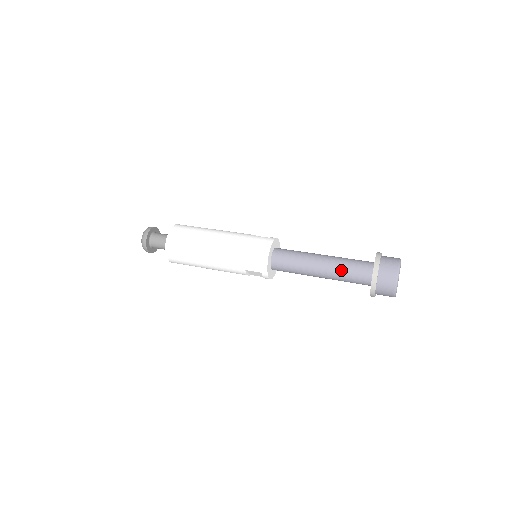
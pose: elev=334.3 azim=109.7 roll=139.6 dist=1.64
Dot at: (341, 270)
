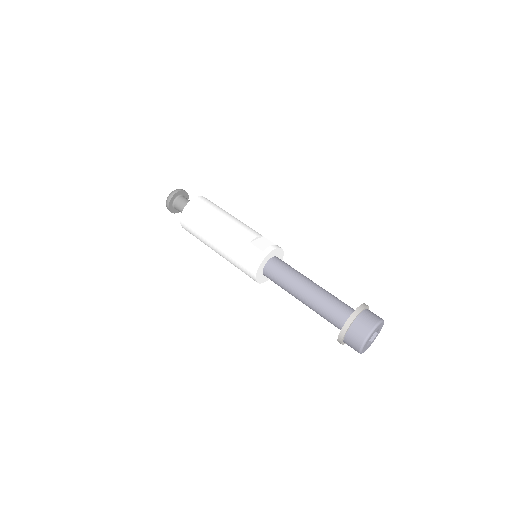
Dot at: (318, 312)
